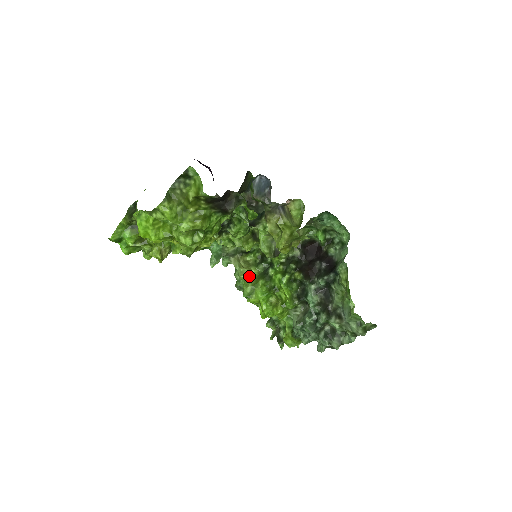
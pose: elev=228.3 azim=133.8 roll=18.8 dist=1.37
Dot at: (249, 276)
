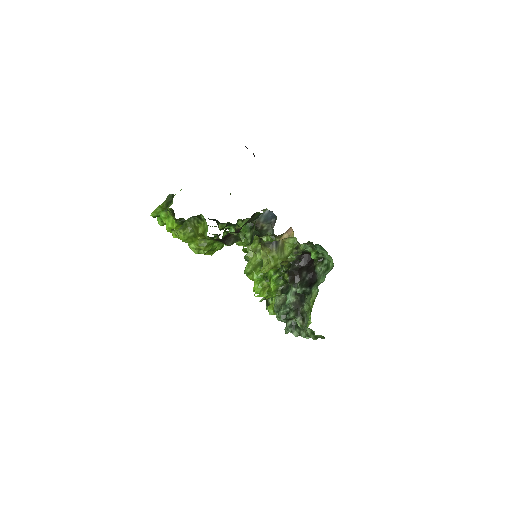
Dot at: (253, 259)
